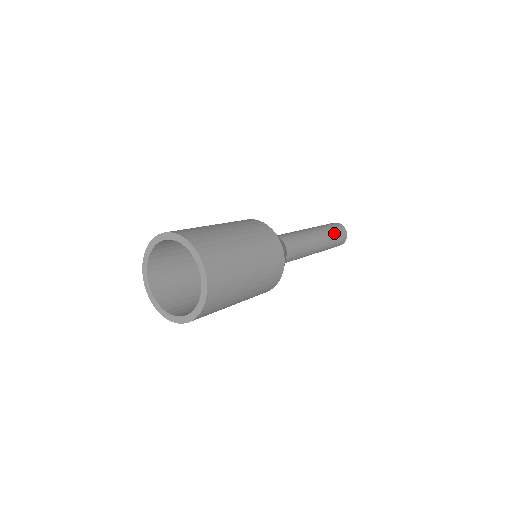
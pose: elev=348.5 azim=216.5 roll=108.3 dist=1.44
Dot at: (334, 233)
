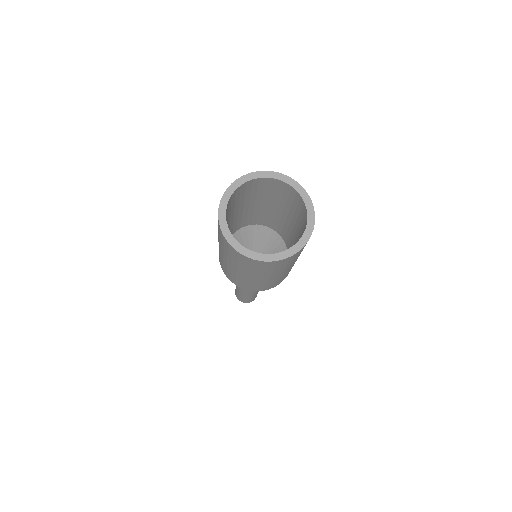
Dot at: occluded
